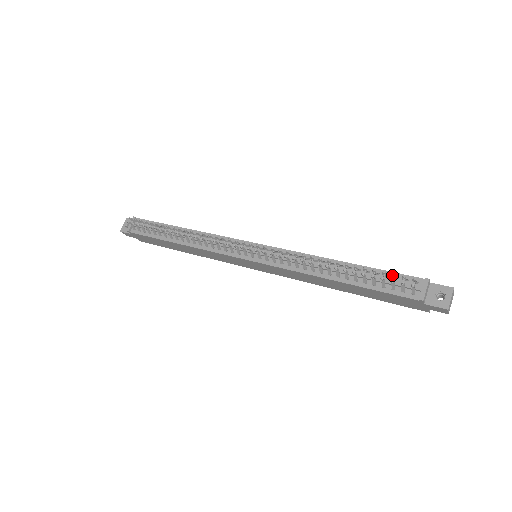
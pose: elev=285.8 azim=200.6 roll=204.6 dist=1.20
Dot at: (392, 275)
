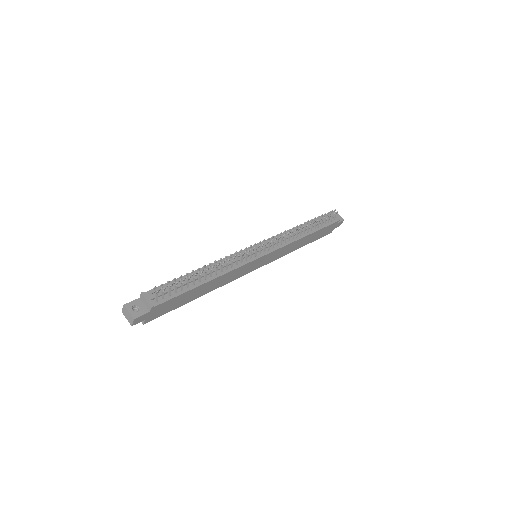
Dot at: occluded
